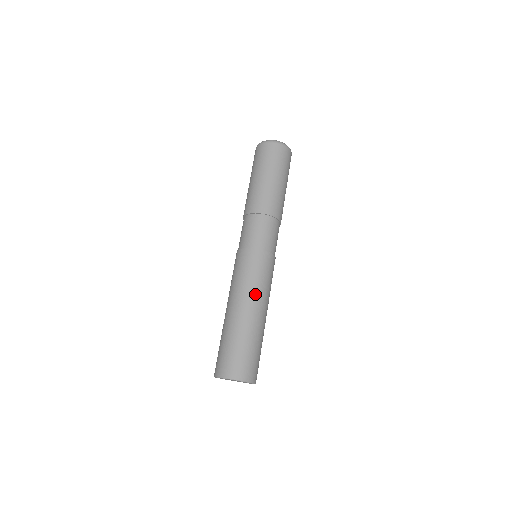
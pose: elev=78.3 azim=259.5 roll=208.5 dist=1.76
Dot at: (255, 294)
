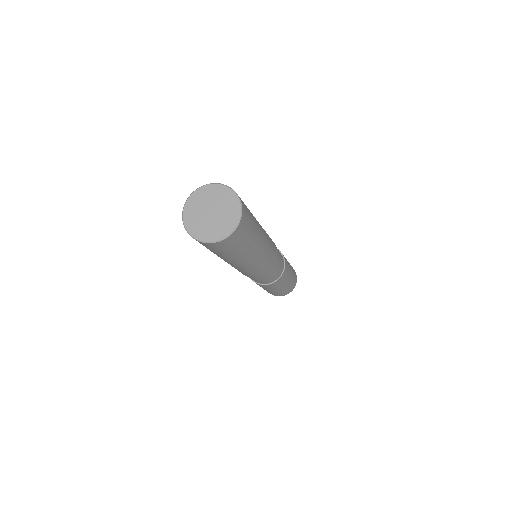
Dot at: occluded
